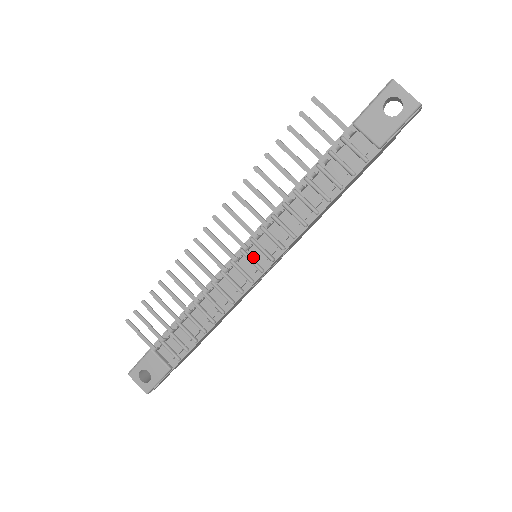
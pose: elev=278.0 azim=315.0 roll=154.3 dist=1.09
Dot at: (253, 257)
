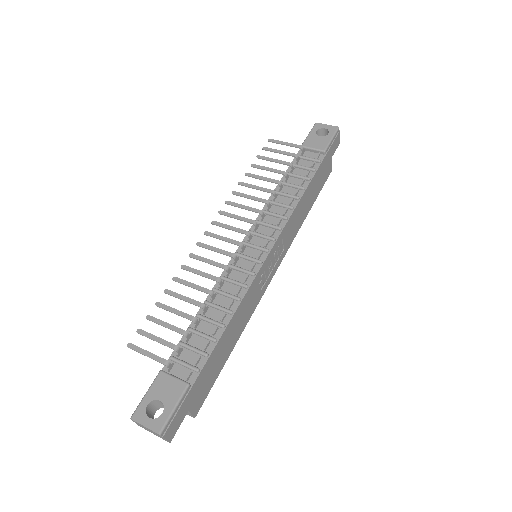
Dot at: (255, 245)
